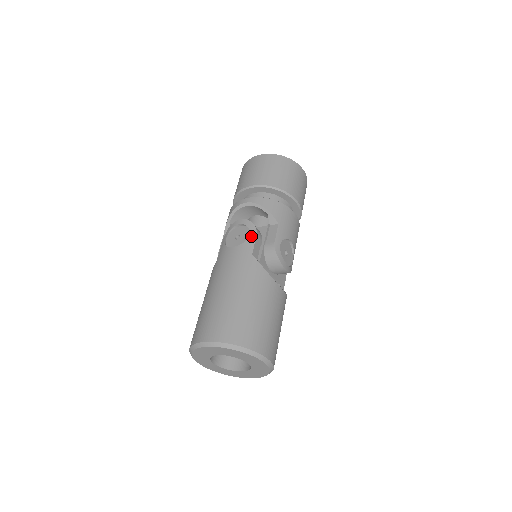
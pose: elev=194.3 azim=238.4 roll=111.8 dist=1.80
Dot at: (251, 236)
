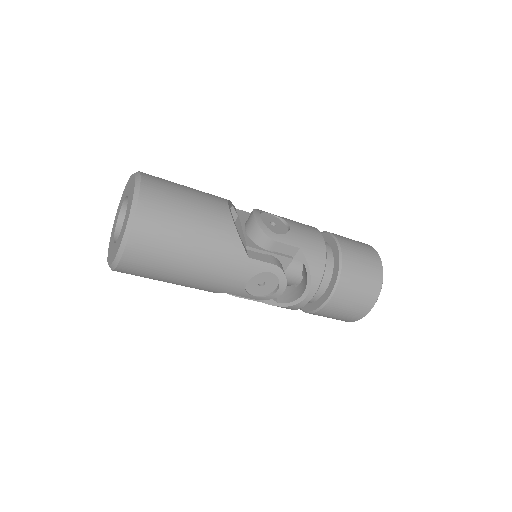
Dot at: occluded
